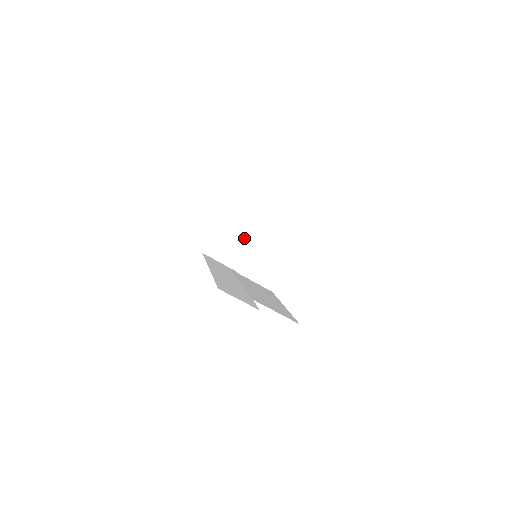
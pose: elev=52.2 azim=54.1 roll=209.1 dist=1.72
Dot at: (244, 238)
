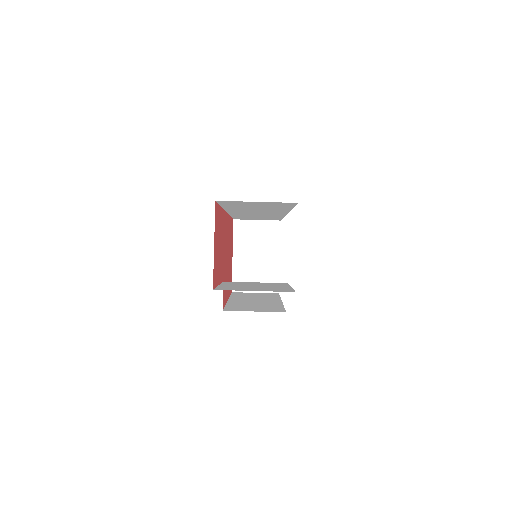
Dot at: (266, 254)
